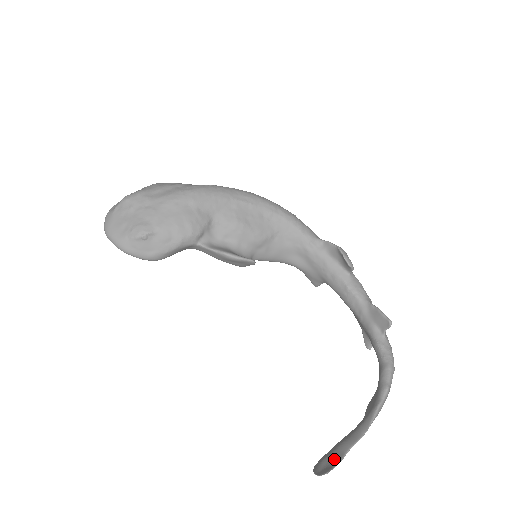
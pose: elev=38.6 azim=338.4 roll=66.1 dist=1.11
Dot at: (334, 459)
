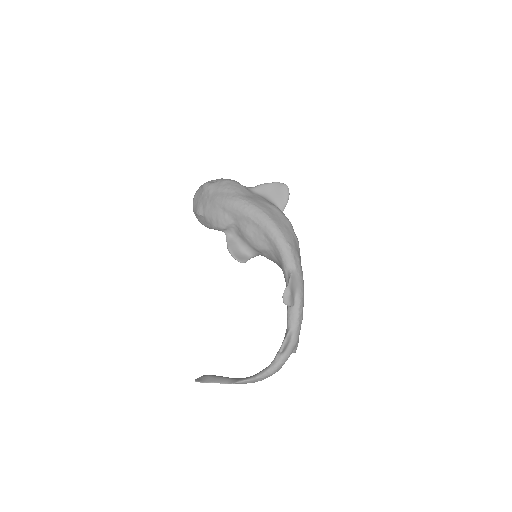
Dot at: (206, 380)
